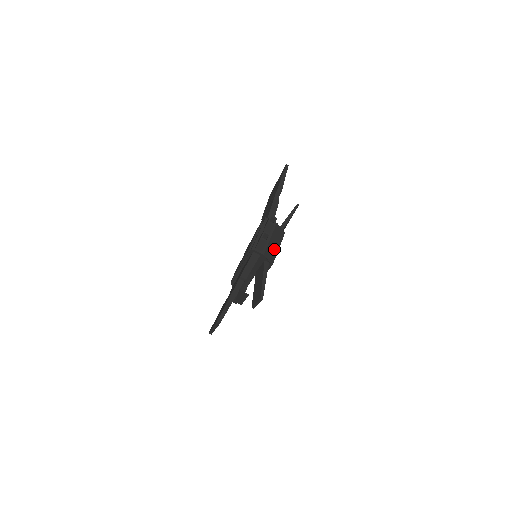
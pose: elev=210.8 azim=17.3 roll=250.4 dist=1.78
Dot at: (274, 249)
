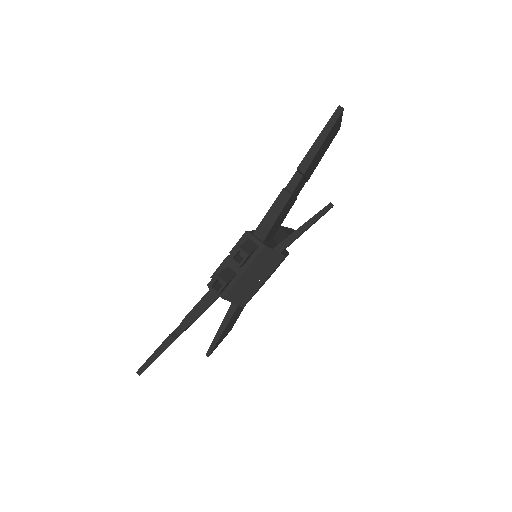
Dot at: (251, 285)
